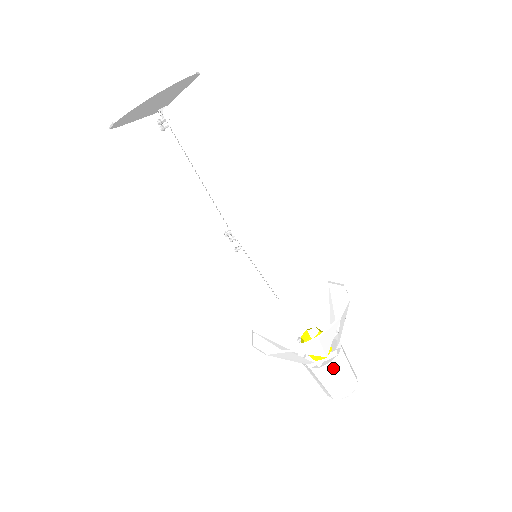
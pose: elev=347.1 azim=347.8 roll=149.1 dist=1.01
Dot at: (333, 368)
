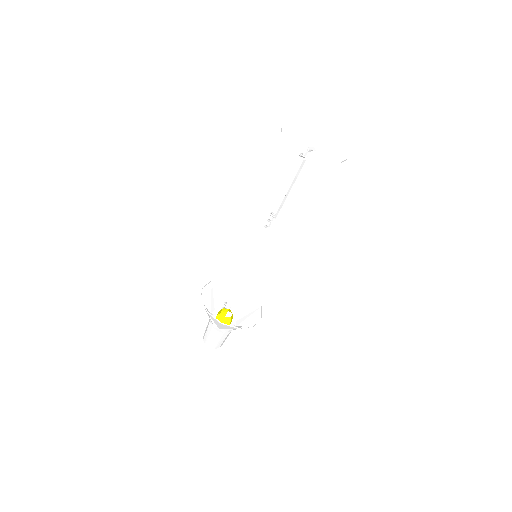
Dot at: (216, 334)
